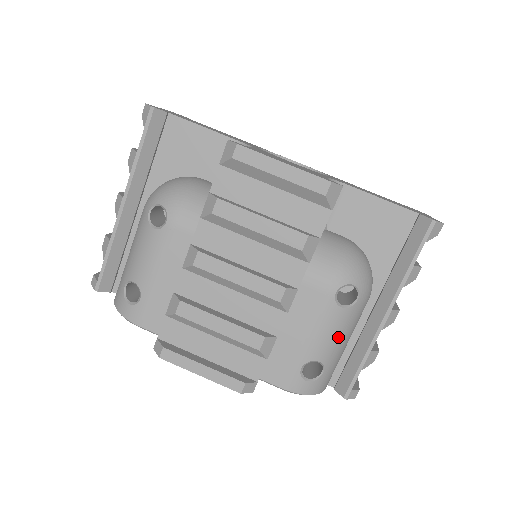
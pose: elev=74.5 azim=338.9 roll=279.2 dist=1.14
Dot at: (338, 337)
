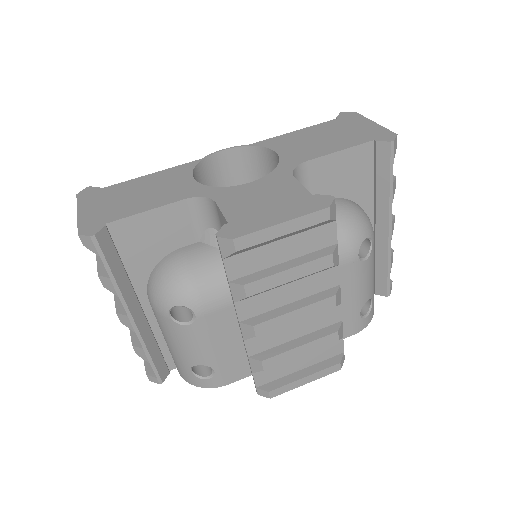
Dot at: (371, 276)
